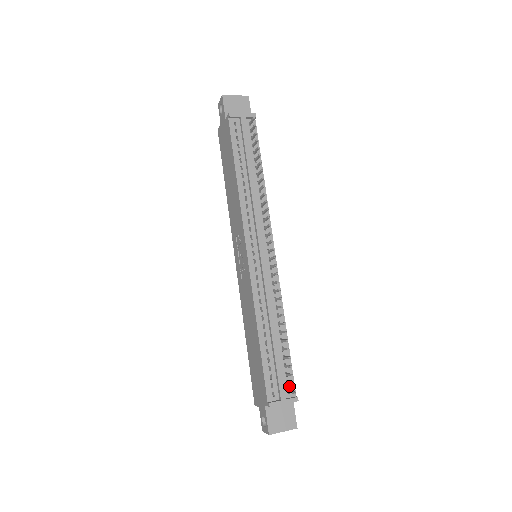
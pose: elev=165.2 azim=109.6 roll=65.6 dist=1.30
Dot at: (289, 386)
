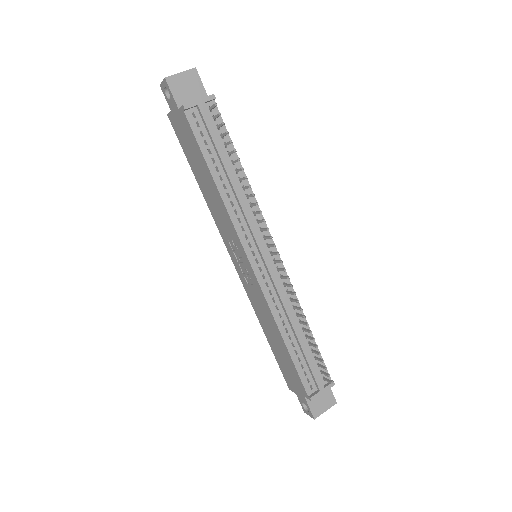
Dot at: (323, 374)
